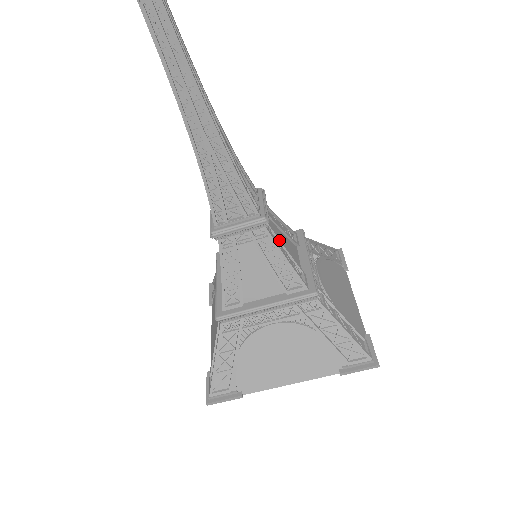
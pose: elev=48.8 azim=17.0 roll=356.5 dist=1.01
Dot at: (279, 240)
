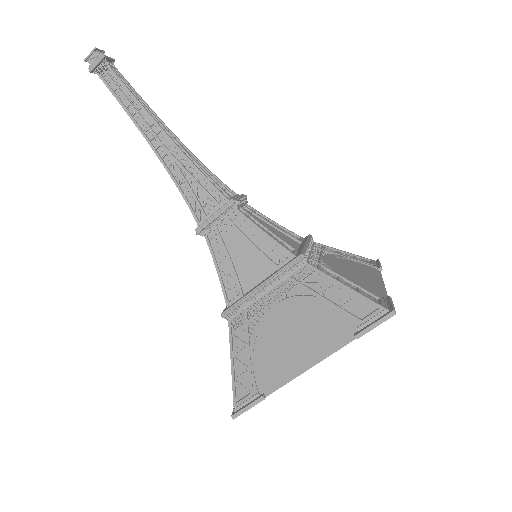
Dot at: (261, 224)
